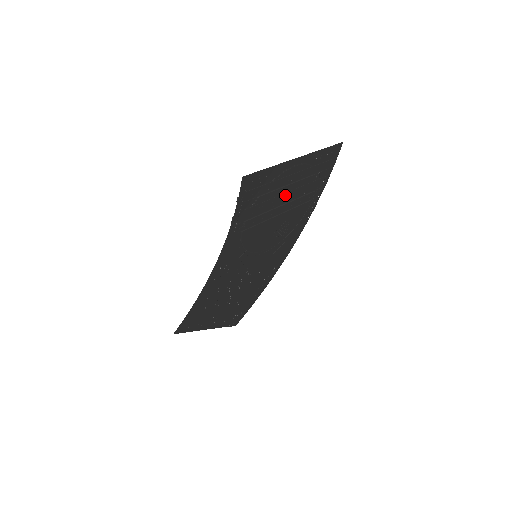
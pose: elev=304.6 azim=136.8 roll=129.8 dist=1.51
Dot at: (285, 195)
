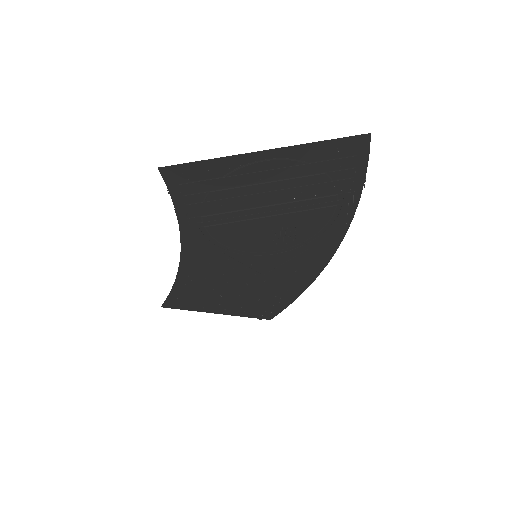
Dot at: (268, 194)
